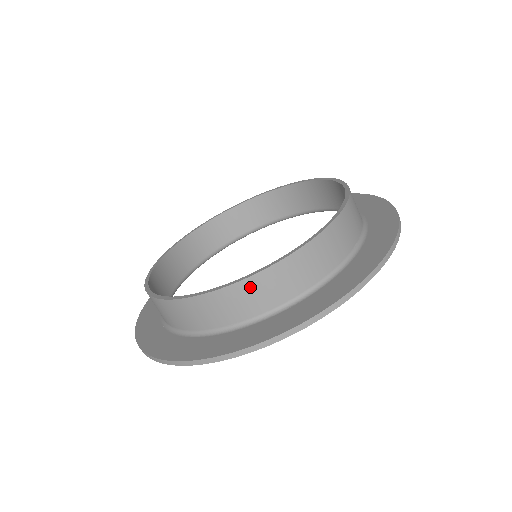
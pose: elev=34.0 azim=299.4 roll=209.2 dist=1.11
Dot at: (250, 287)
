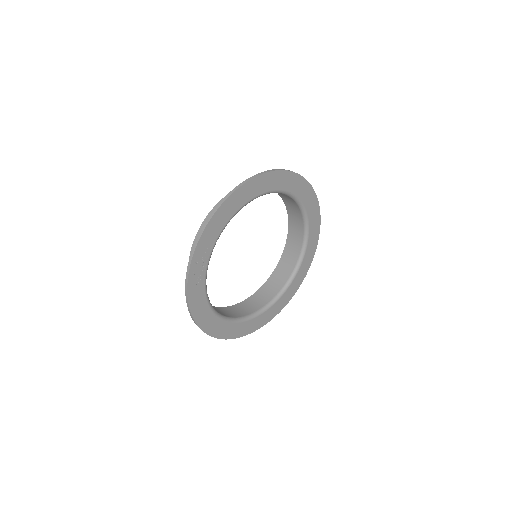
Dot at: occluded
